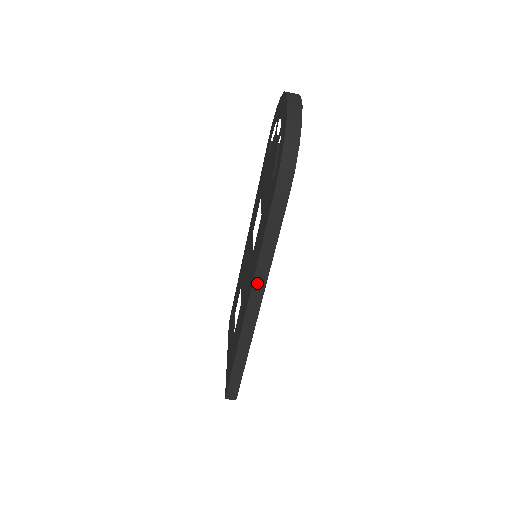
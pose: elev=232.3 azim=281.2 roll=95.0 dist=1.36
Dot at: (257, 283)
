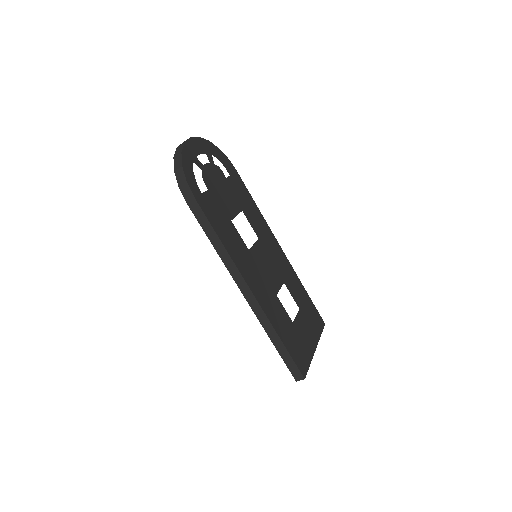
Dot at: (231, 271)
